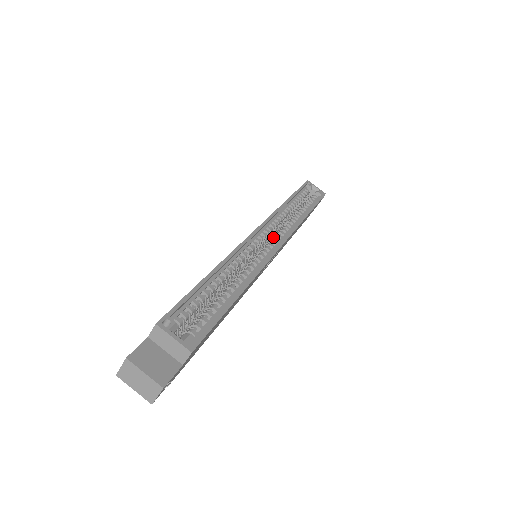
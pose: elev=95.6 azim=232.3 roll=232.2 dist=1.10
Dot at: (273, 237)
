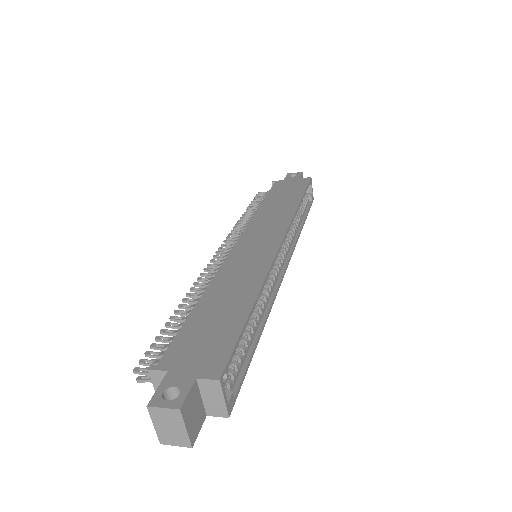
Dot at: occluded
